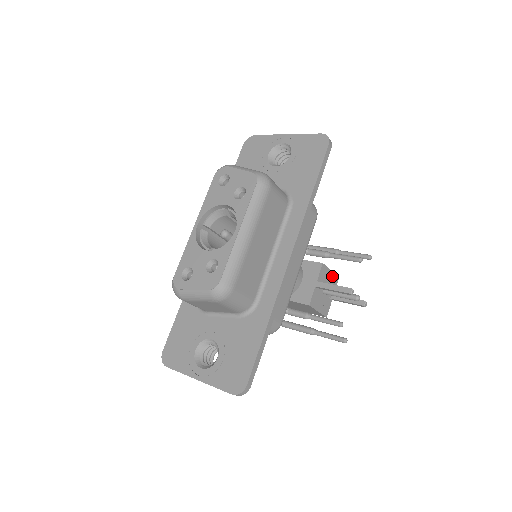
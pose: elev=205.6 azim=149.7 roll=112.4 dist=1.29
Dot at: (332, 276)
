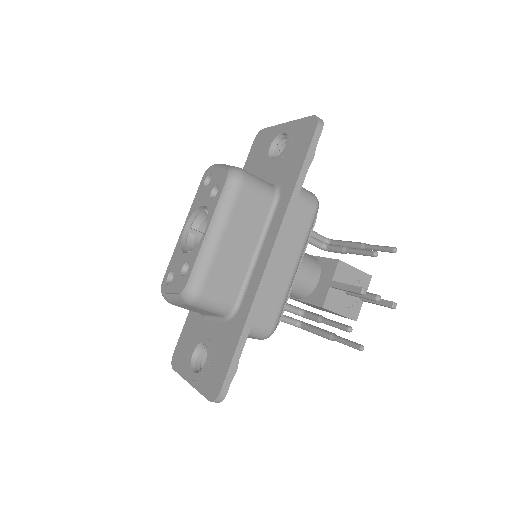
Dot at: (359, 274)
